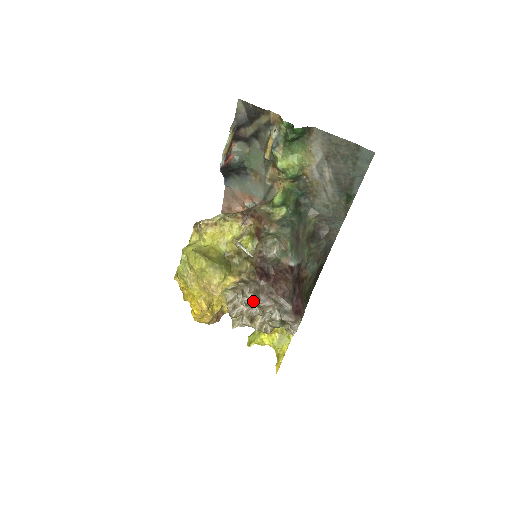
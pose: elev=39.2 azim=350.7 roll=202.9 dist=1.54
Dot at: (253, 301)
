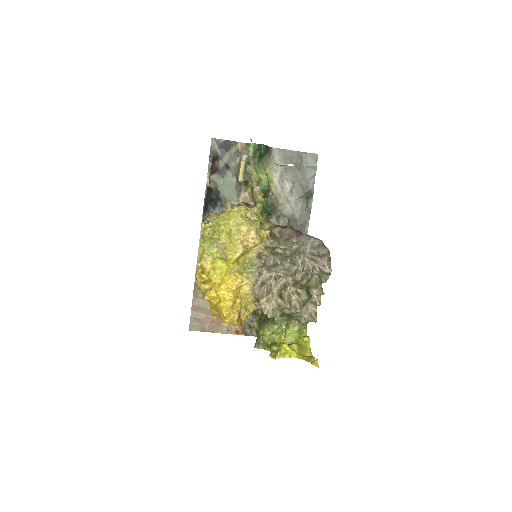
Dot at: (287, 249)
